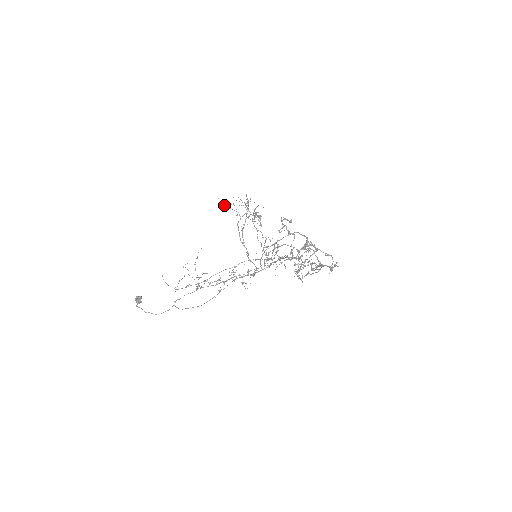
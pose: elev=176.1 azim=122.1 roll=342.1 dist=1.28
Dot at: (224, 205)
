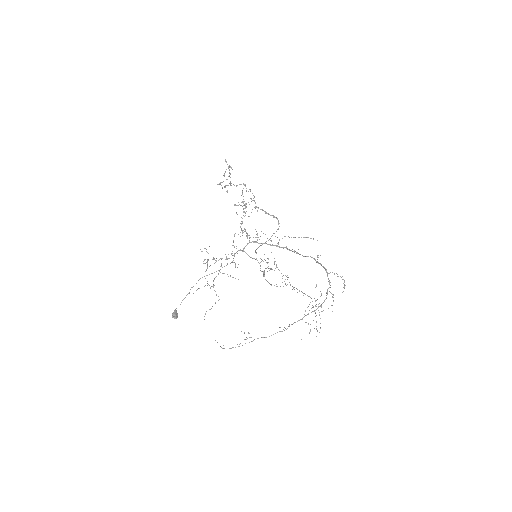
Dot at: occluded
